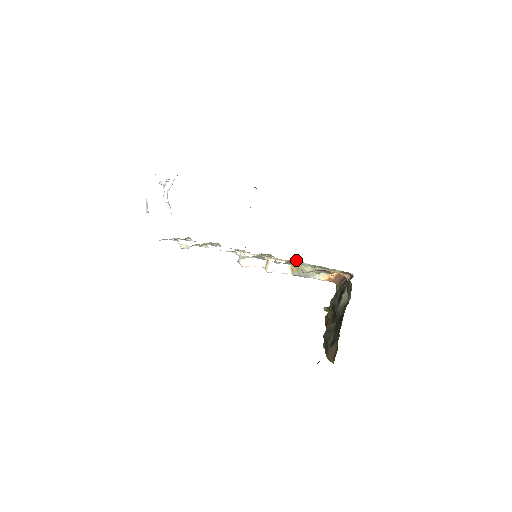
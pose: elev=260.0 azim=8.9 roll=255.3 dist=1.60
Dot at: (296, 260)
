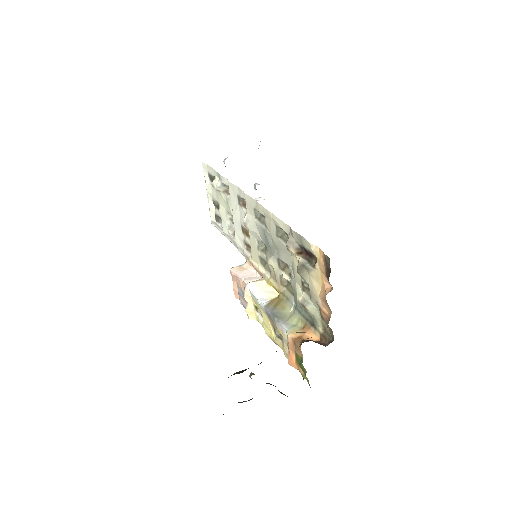
Dot at: (288, 287)
